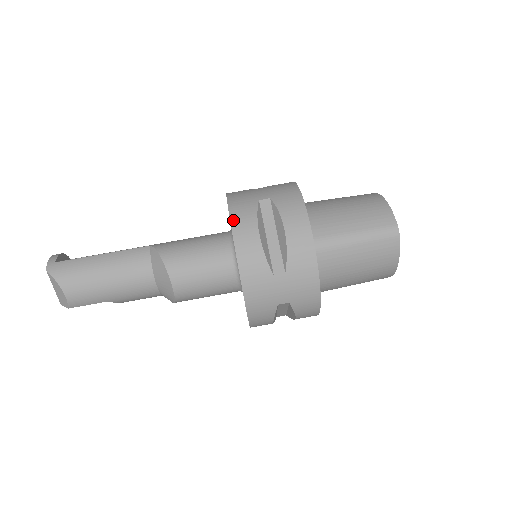
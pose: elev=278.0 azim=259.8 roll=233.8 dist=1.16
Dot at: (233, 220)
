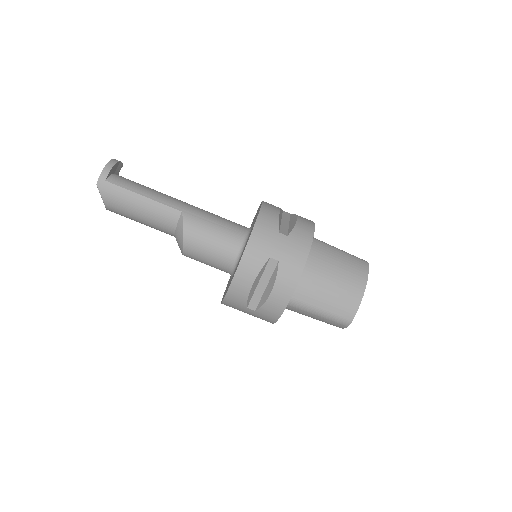
Dot at: (241, 265)
